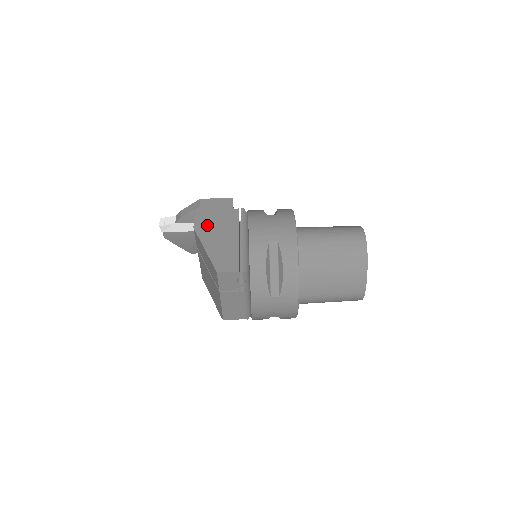
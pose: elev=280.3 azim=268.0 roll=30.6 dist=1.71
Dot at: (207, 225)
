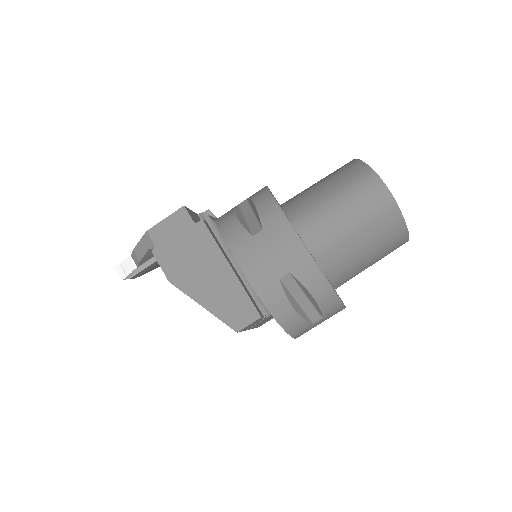
Dot at: (182, 269)
